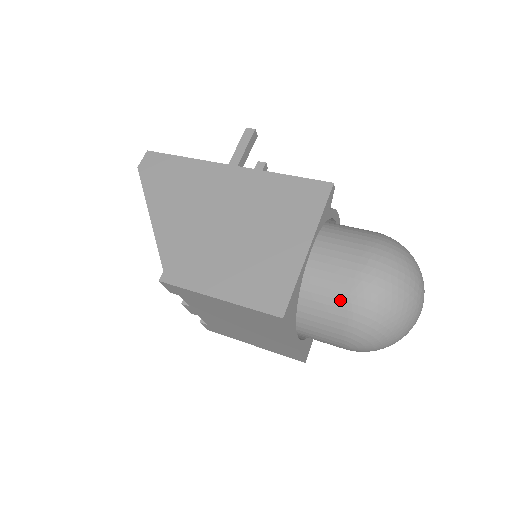
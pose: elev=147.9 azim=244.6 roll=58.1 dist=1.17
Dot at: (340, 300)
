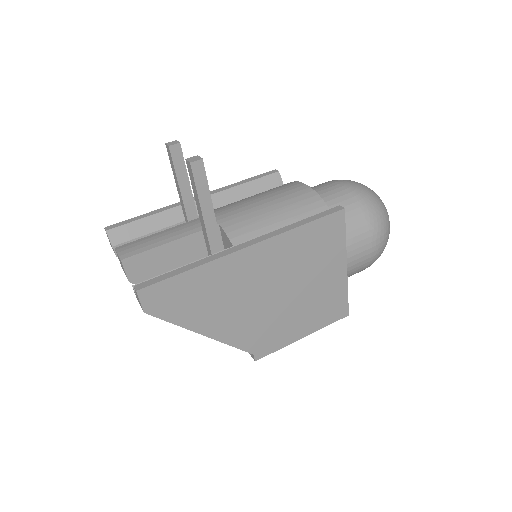
Dot at: (361, 270)
